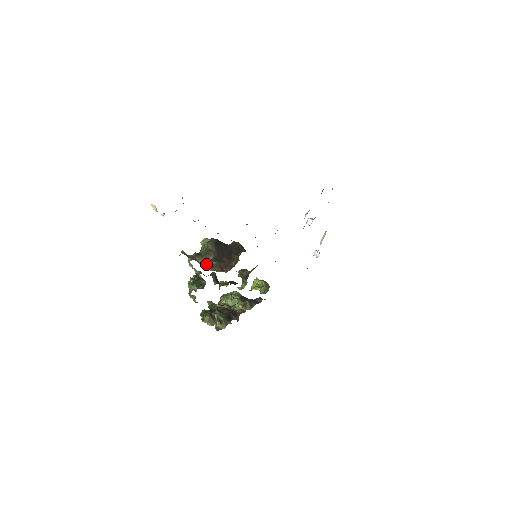
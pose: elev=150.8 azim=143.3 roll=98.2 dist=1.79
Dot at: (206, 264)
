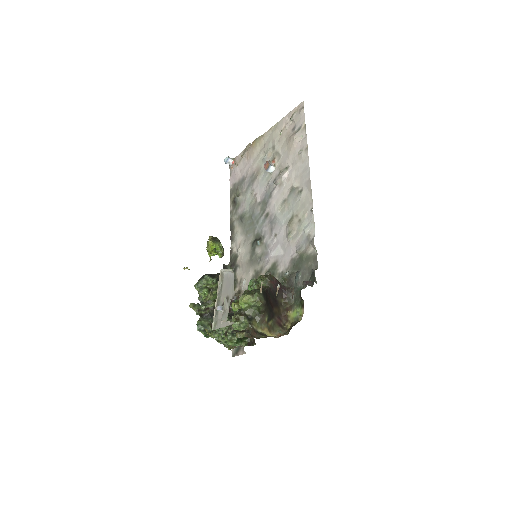
Dot at: (266, 330)
